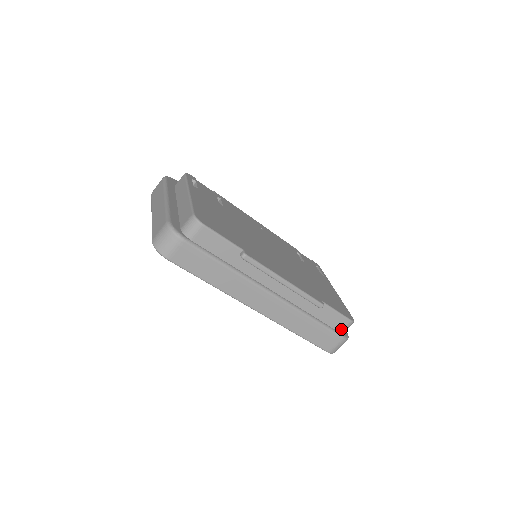
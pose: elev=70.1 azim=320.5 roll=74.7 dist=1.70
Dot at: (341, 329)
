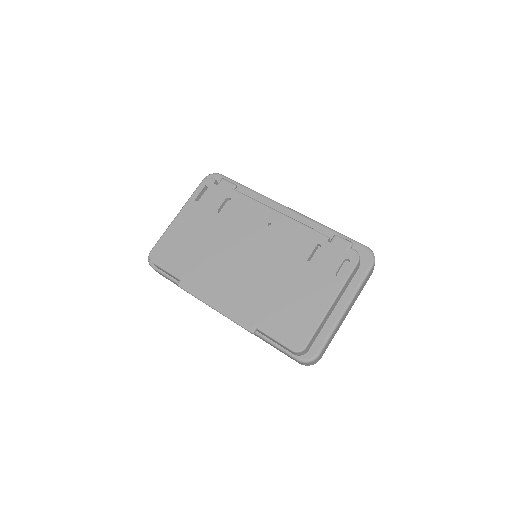
Dot at: (292, 353)
